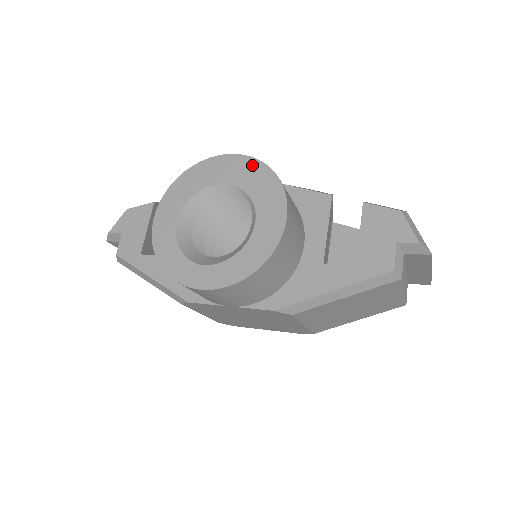
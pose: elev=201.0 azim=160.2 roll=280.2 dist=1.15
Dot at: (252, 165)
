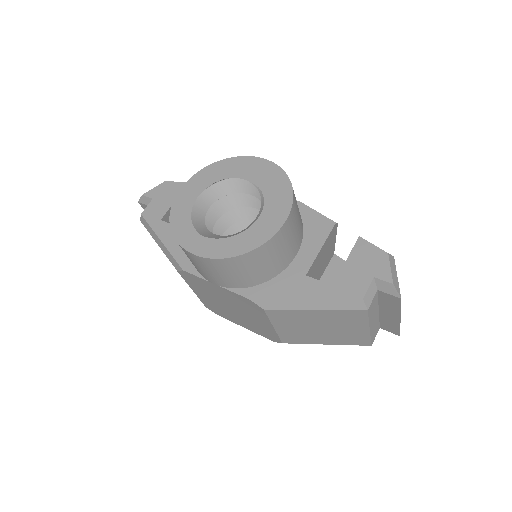
Dot at: (276, 172)
